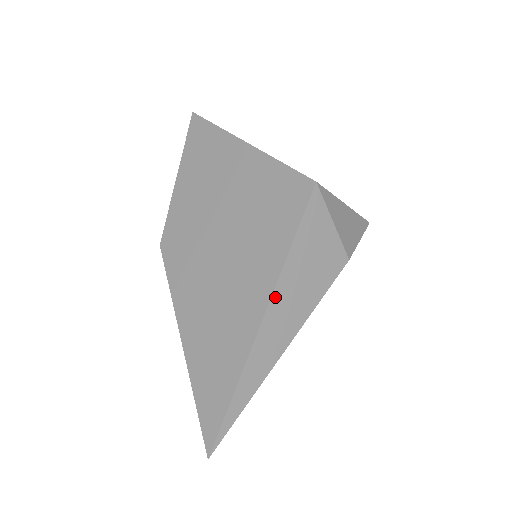
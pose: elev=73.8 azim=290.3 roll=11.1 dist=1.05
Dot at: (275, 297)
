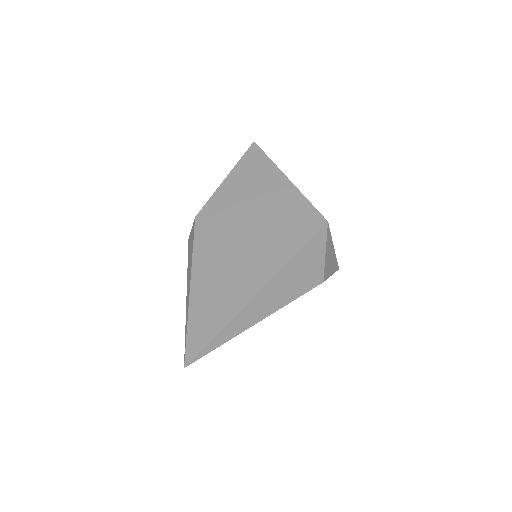
Dot at: (273, 281)
